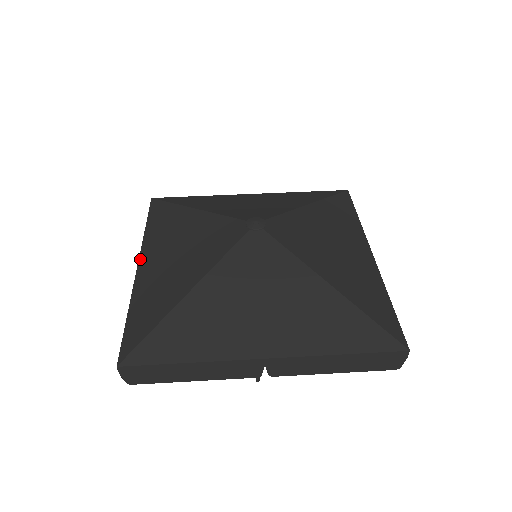
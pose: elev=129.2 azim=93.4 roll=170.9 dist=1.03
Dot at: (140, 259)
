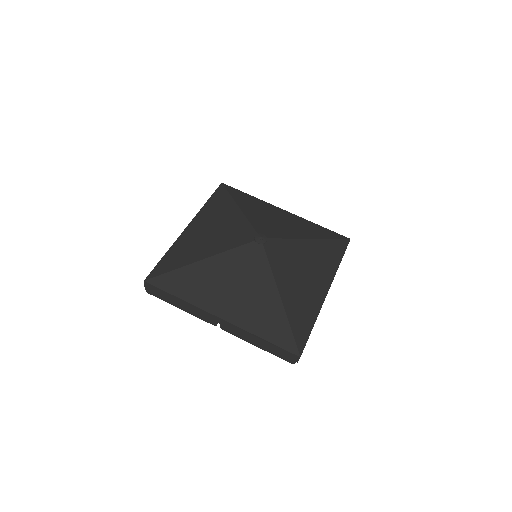
Dot at: (190, 223)
